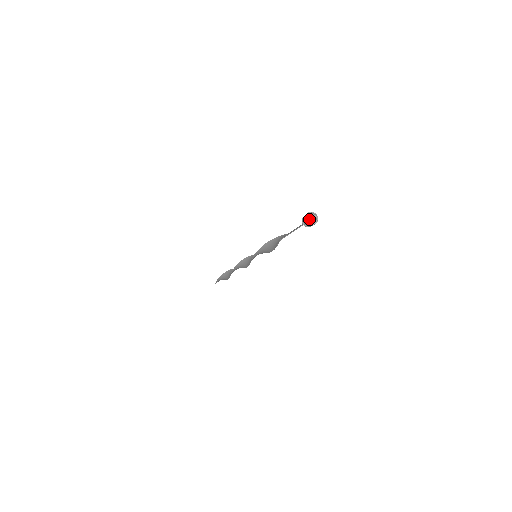
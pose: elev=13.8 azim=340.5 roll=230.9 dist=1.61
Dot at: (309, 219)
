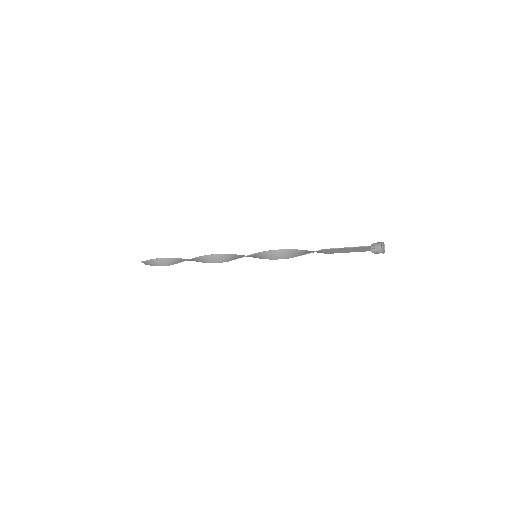
Dot at: (382, 246)
